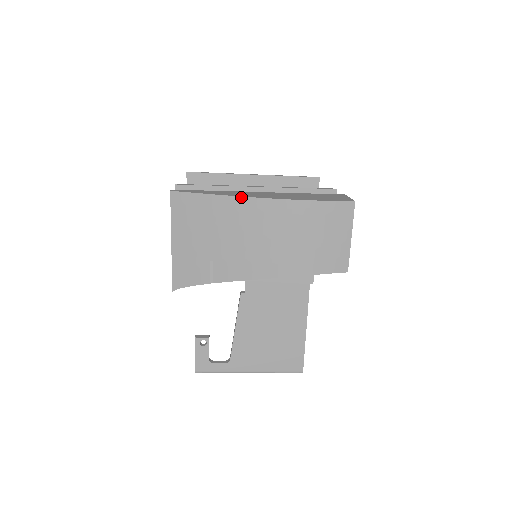
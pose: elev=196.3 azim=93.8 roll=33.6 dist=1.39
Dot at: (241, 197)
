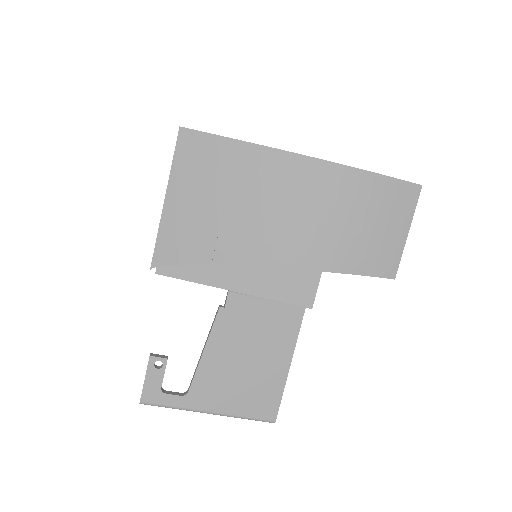
Dot at: (277, 150)
